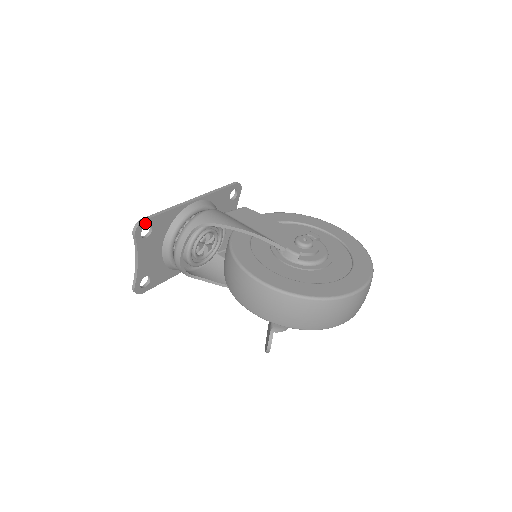
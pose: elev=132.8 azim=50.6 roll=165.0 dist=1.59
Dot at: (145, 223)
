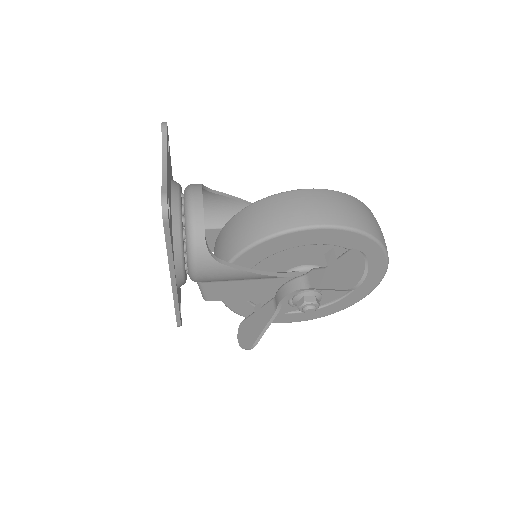
Dot at: occluded
